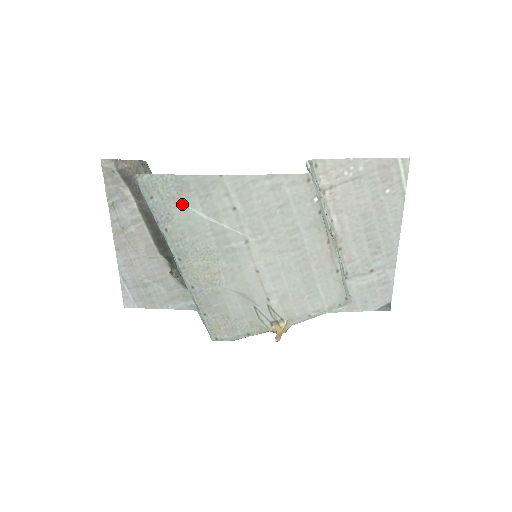
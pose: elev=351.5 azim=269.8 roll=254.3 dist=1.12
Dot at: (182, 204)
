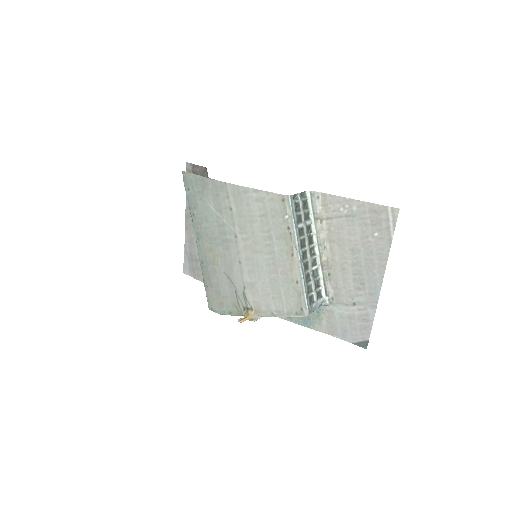
Dot at: (204, 198)
